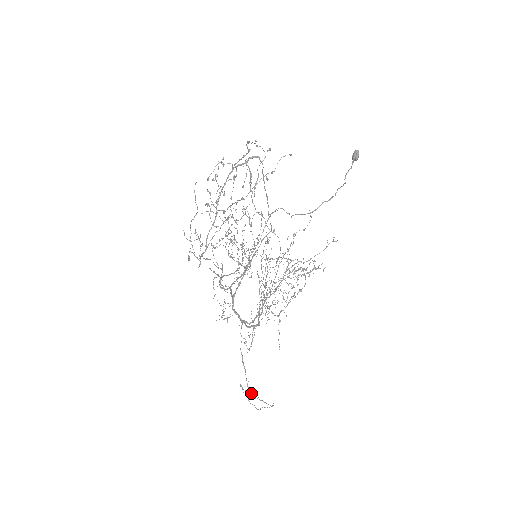
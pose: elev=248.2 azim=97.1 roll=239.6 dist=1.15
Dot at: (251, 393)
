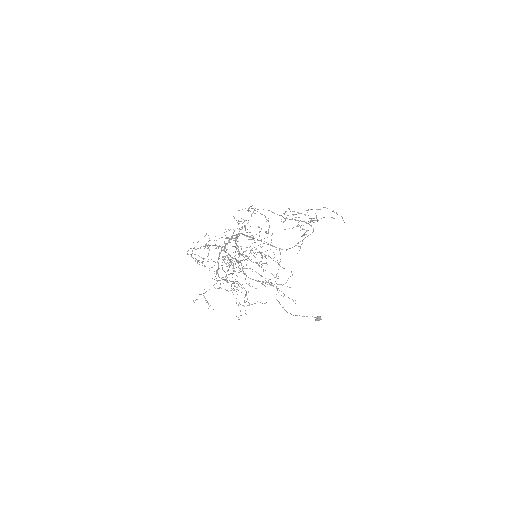
Dot at: occluded
